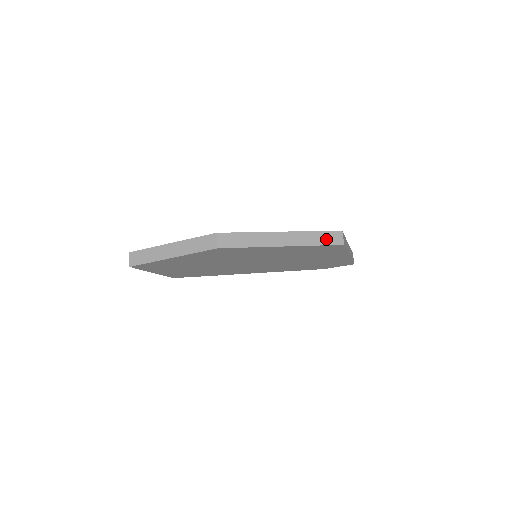
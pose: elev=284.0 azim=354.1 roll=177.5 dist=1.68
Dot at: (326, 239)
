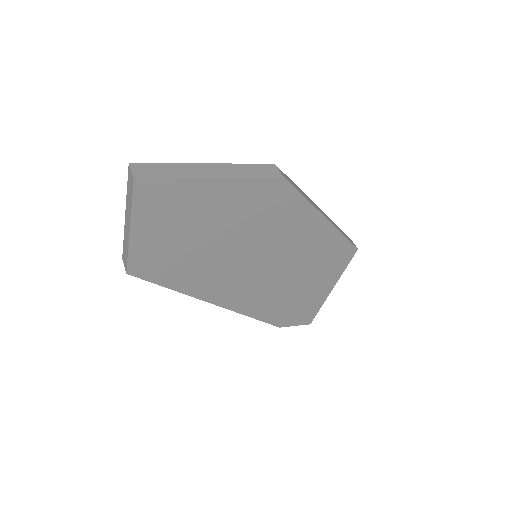
Dot at: (346, 236)
